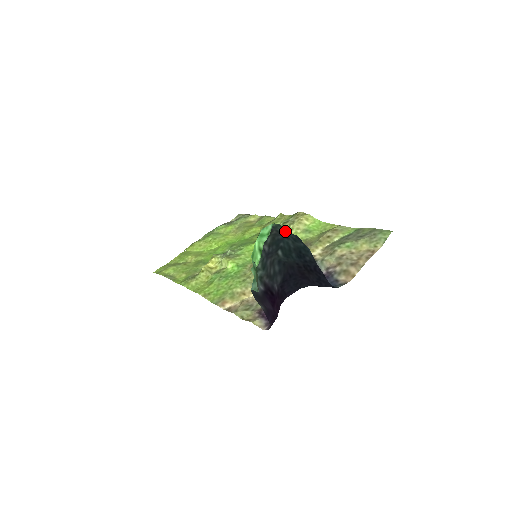
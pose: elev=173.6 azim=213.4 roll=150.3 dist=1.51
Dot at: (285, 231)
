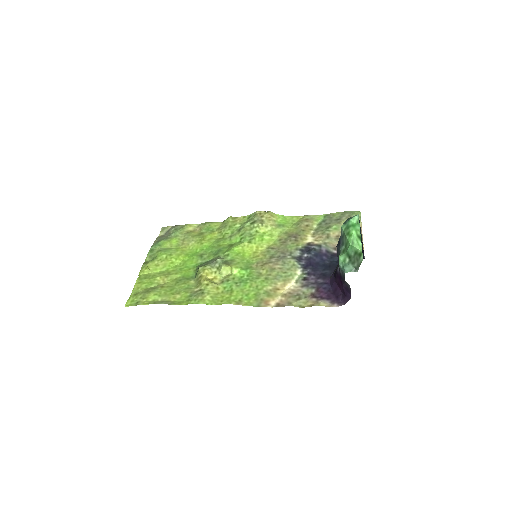
Dot at: occluded
